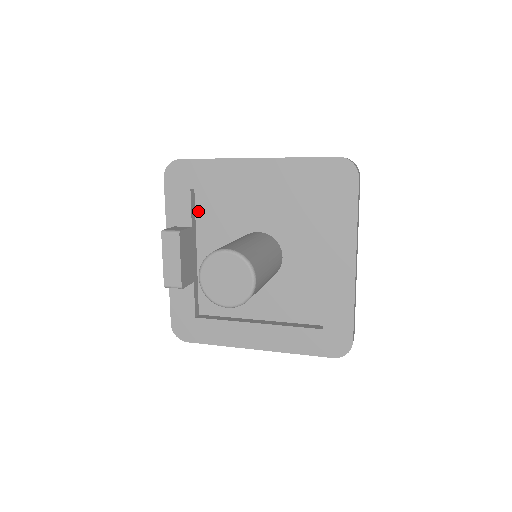
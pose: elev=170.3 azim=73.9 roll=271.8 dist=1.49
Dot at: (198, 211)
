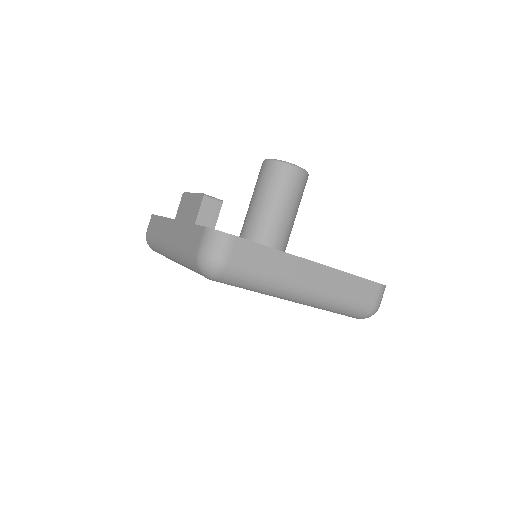
Dot at: occluded
